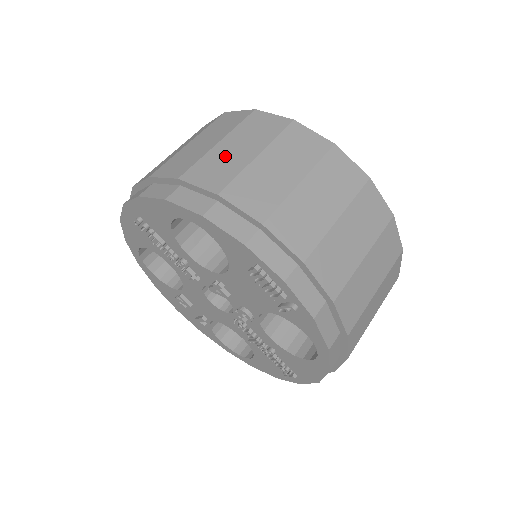
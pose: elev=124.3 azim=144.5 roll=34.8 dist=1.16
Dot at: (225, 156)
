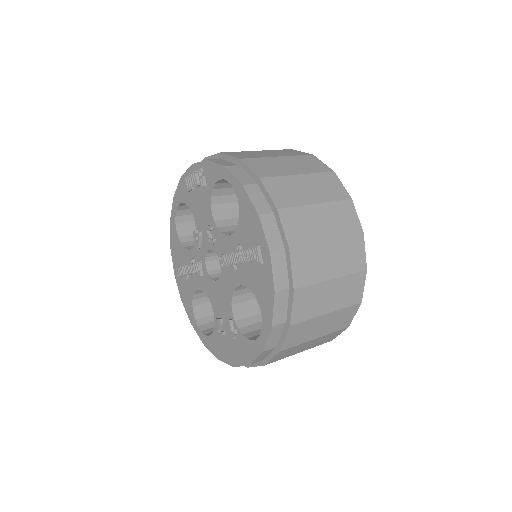
Dot at: occluded
